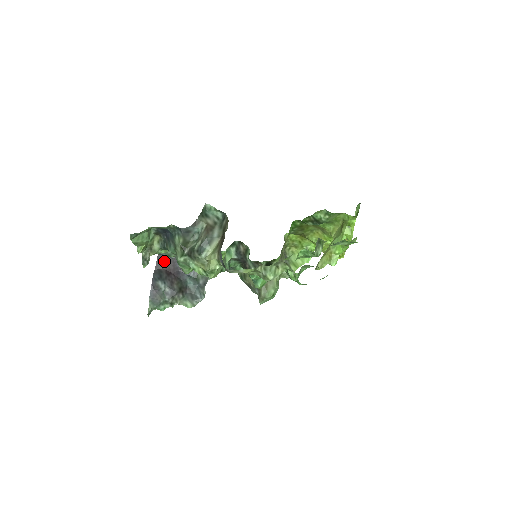
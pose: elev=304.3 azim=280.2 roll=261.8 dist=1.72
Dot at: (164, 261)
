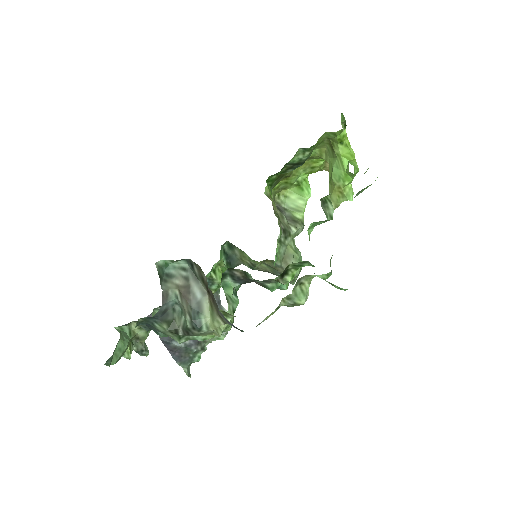
Dot at: occluded
